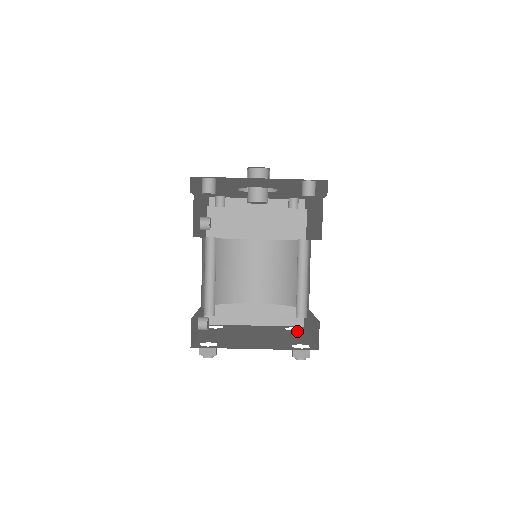
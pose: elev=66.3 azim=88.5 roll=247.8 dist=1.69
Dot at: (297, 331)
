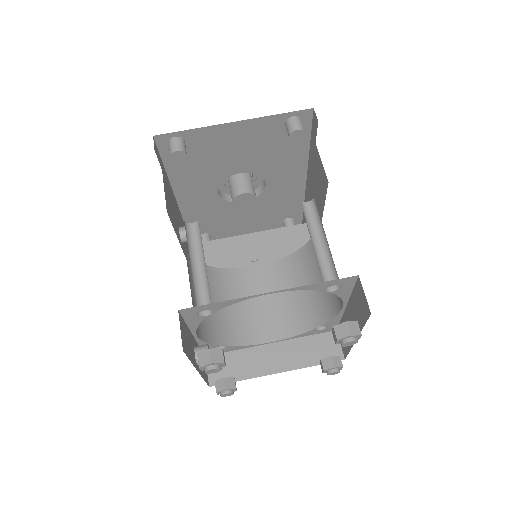
Dot at: occluded
